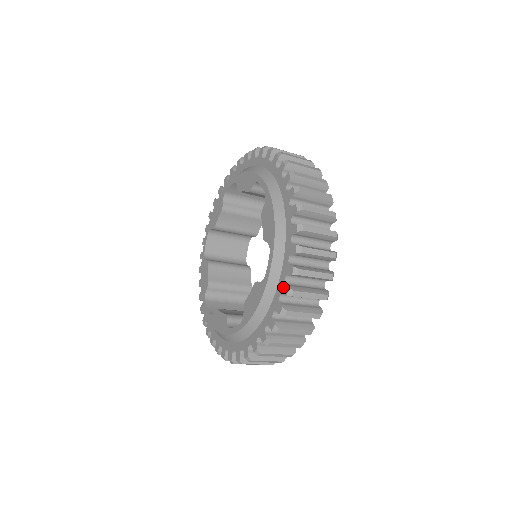
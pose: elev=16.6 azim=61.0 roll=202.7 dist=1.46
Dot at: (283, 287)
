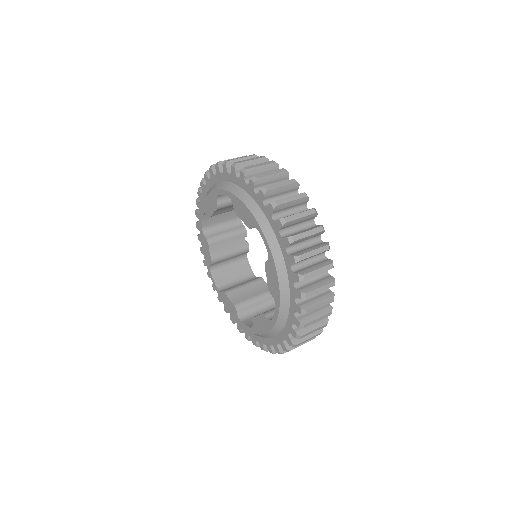
Dot at: (246, 334)
